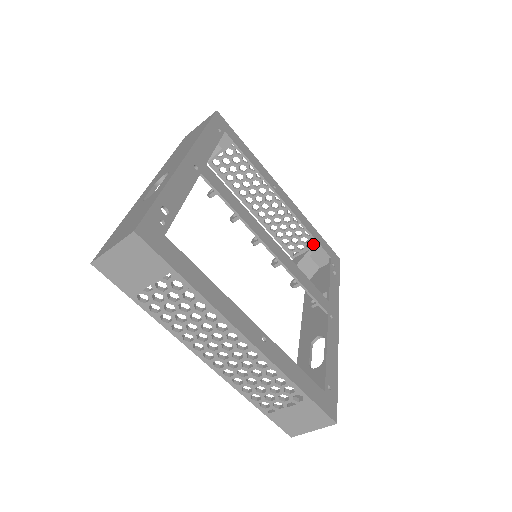
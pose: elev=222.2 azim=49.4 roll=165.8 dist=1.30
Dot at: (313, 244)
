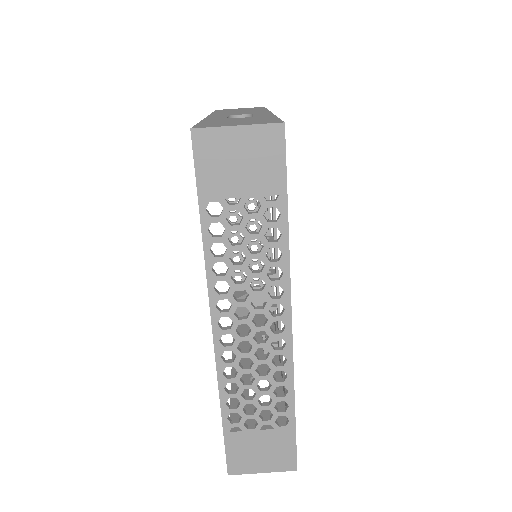
Dot at: (262, 285)
